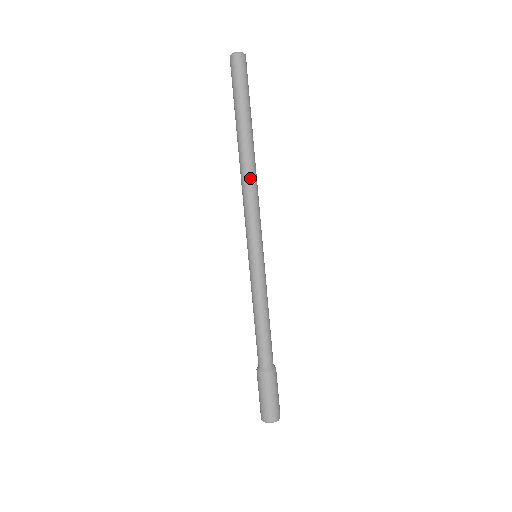
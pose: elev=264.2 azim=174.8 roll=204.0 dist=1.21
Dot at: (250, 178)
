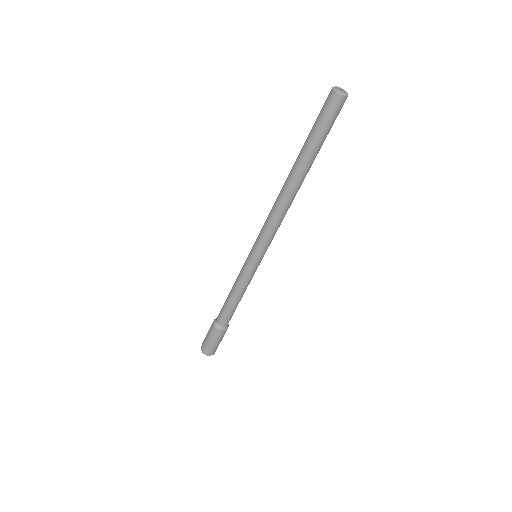
Dot at: (287, 205)
